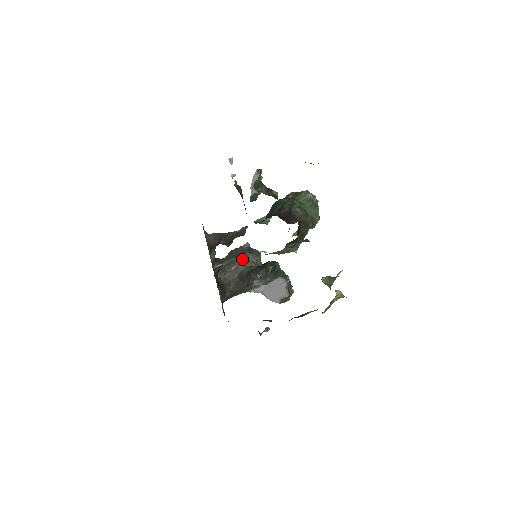
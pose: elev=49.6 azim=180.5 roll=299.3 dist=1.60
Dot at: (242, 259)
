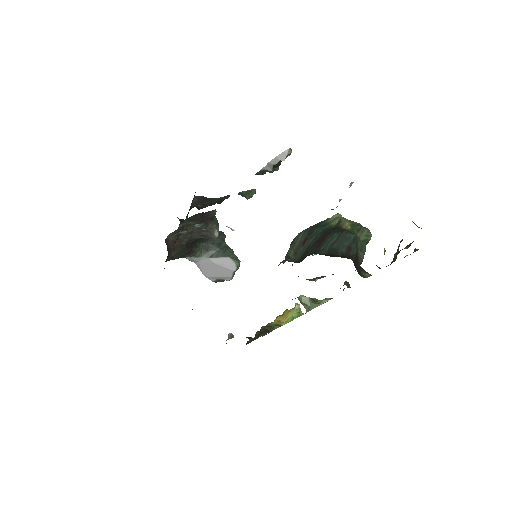
Dot at: (200, 225)
